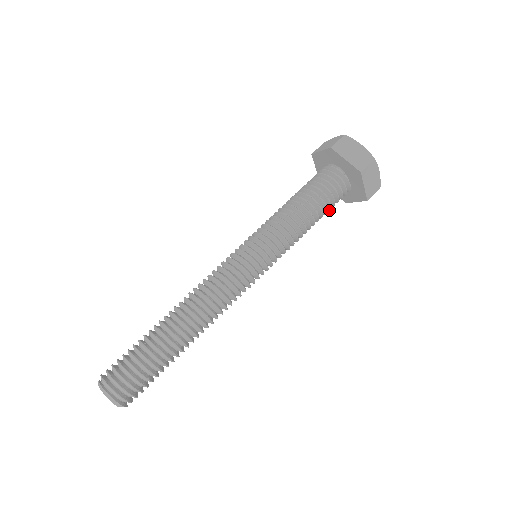
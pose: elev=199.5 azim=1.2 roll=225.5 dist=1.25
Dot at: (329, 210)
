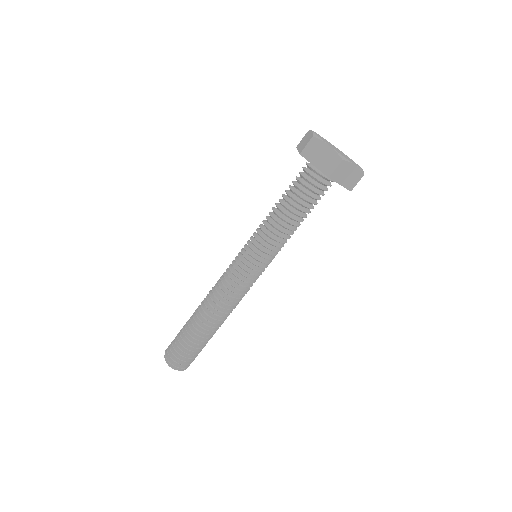
Dot at: (316, 204)
